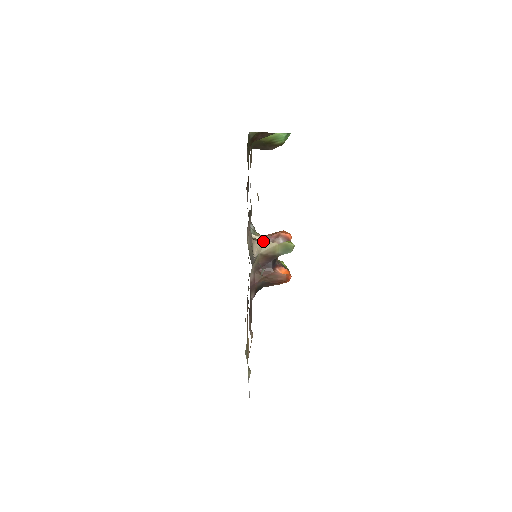
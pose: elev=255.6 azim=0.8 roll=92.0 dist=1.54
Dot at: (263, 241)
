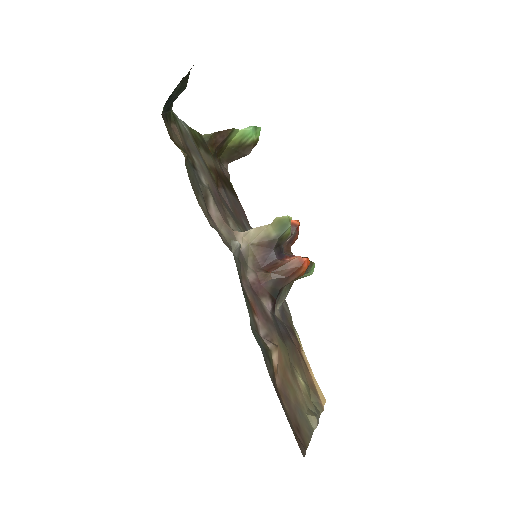
Dot at: occluded
